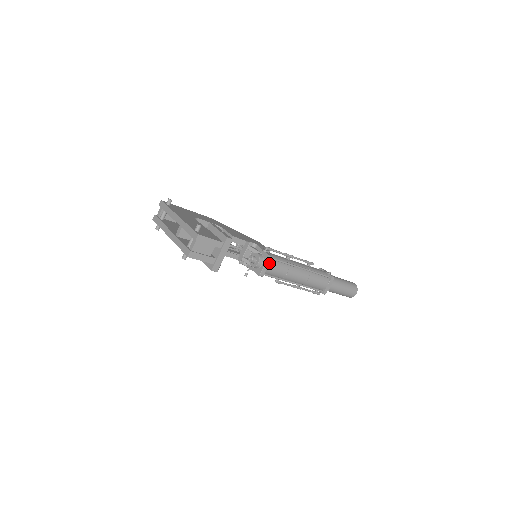
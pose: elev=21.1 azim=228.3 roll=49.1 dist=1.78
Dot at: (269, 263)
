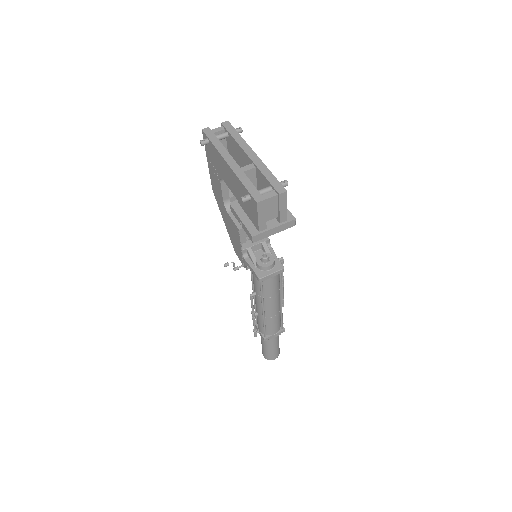
Dot at: (277, 274)
